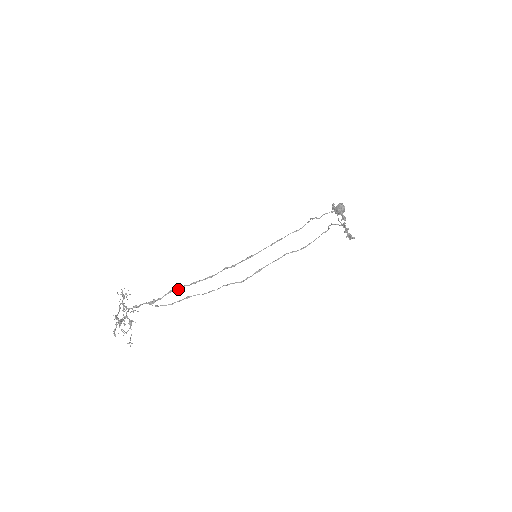
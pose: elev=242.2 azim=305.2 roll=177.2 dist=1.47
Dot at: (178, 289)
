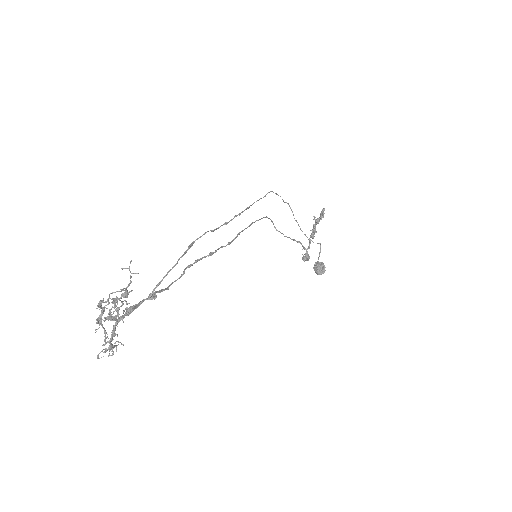
Dot at: (180, 276)
